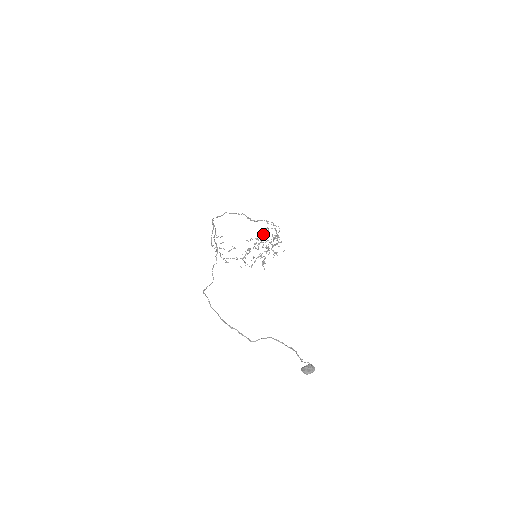
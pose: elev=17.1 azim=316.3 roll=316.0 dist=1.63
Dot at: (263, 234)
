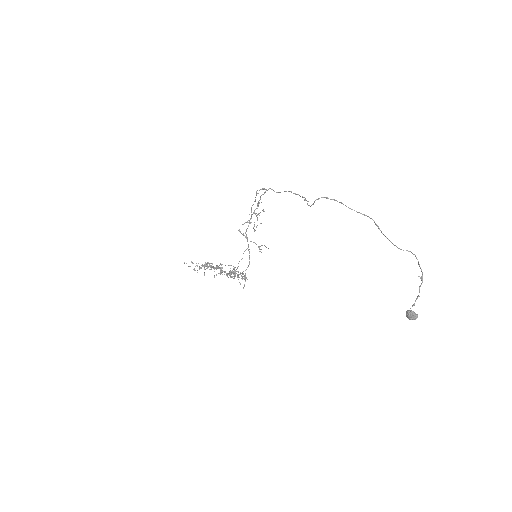
Dot at: (213, 267)
